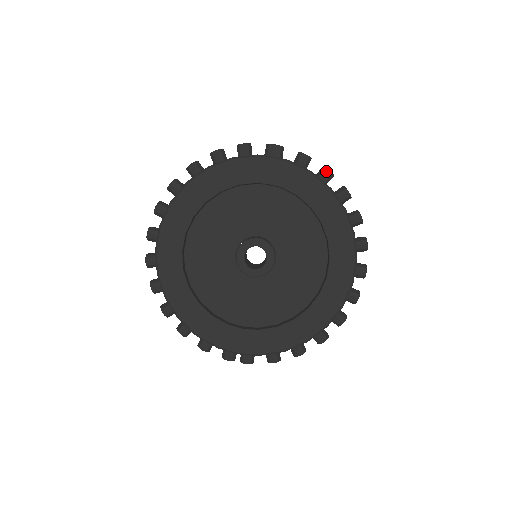
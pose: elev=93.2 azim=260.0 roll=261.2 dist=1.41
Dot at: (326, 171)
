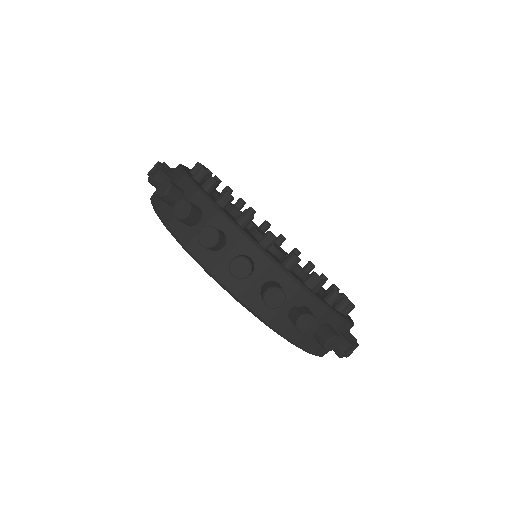
Dot at: (337, 355)
